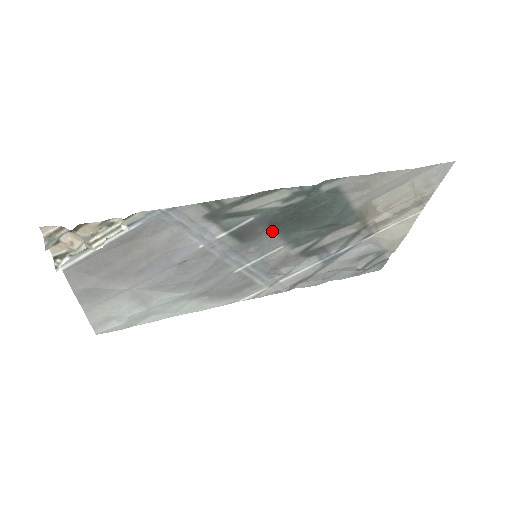
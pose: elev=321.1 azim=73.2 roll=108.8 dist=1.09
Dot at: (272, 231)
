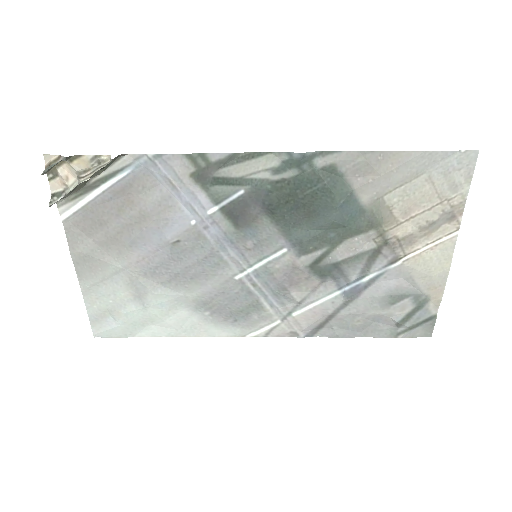
Dot at: (269, 219)
